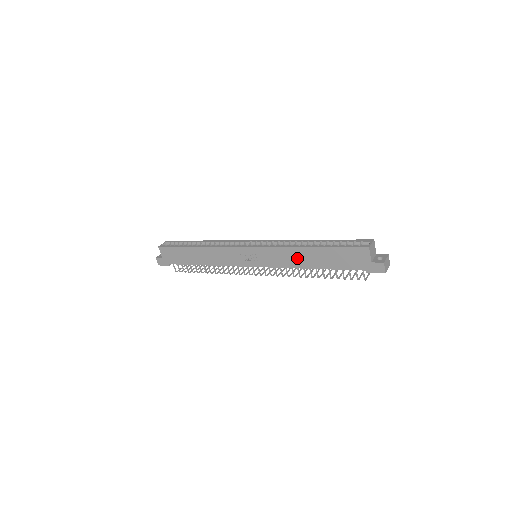
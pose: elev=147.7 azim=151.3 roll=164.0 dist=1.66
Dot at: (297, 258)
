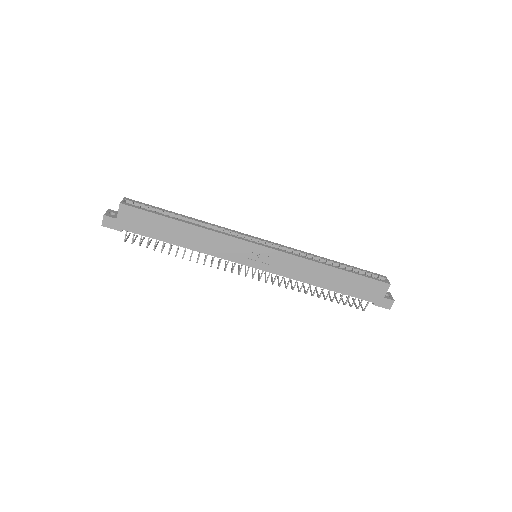
Dot at: (313, 273)
